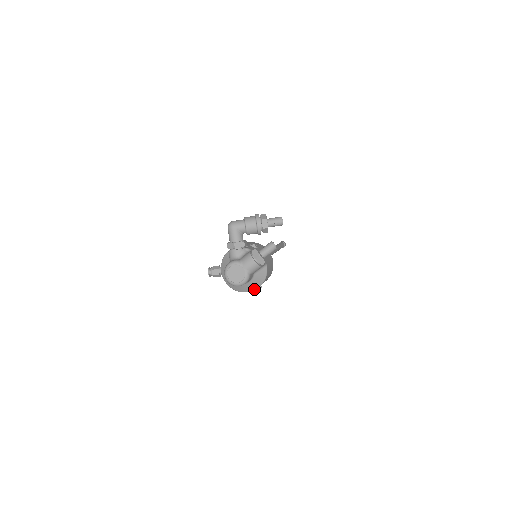
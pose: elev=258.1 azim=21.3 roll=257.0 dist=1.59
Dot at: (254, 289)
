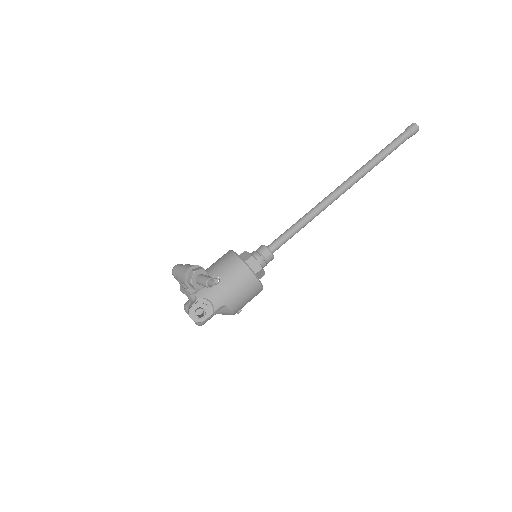
Dot at: occluded
